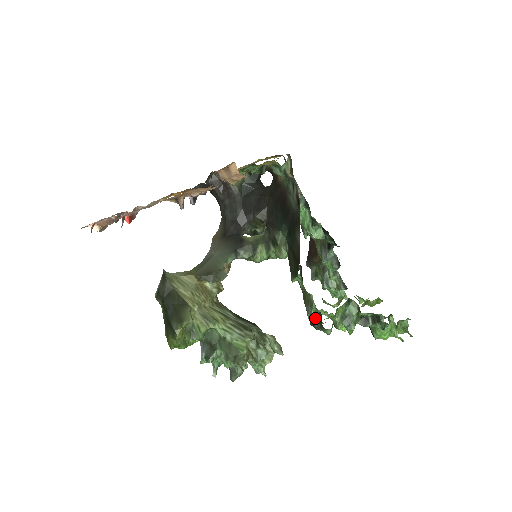
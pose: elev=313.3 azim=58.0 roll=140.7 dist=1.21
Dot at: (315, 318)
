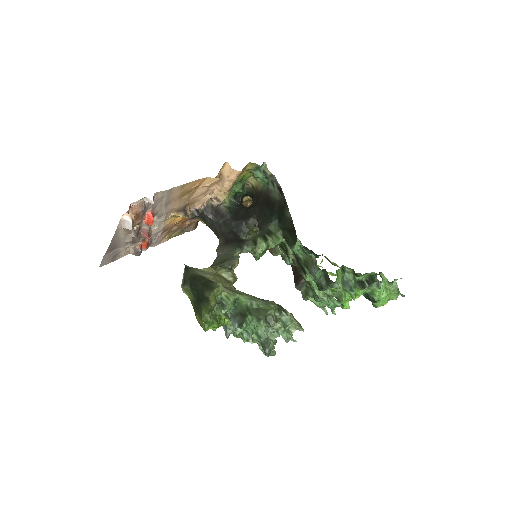
Dot at: (321, 280)
